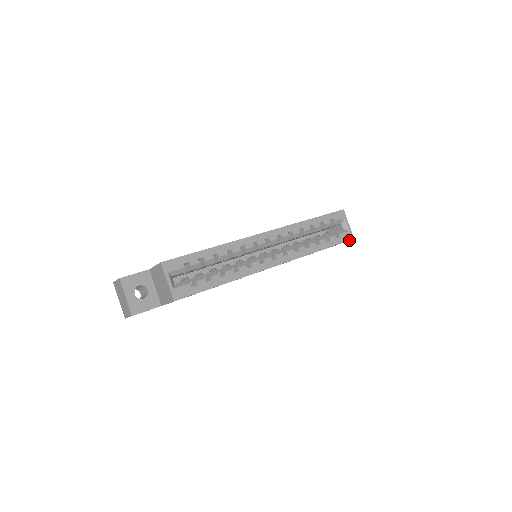
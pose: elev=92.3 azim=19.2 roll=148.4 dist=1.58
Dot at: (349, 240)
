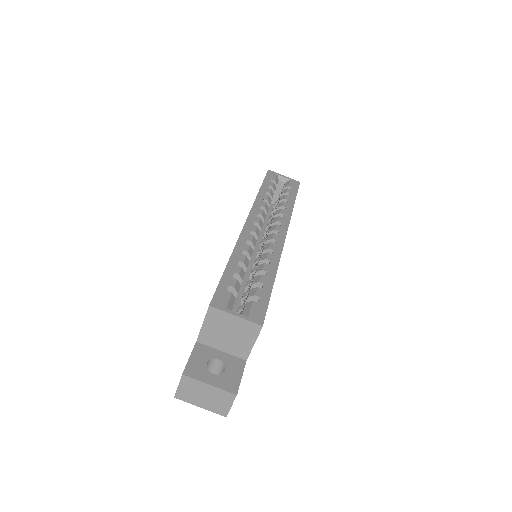
Dot at: occluded
